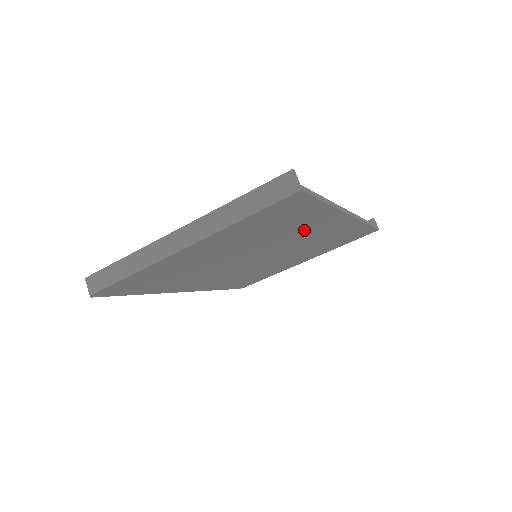
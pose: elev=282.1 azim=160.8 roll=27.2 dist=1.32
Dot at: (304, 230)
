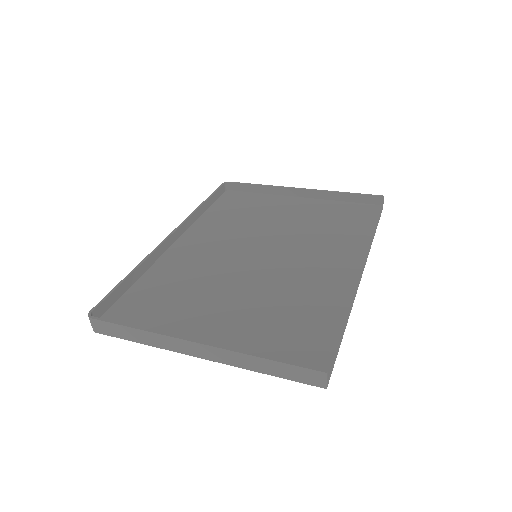
Dot at: occluded
